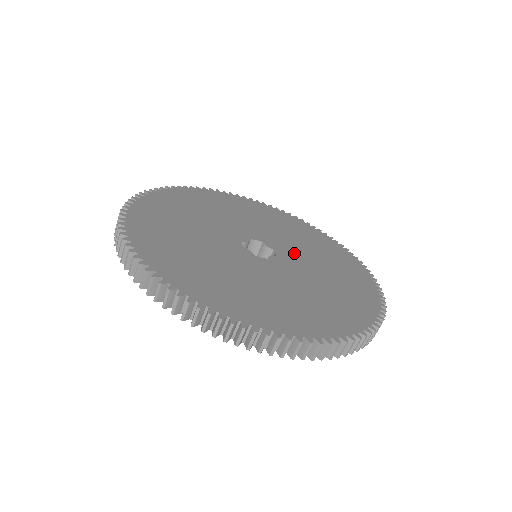
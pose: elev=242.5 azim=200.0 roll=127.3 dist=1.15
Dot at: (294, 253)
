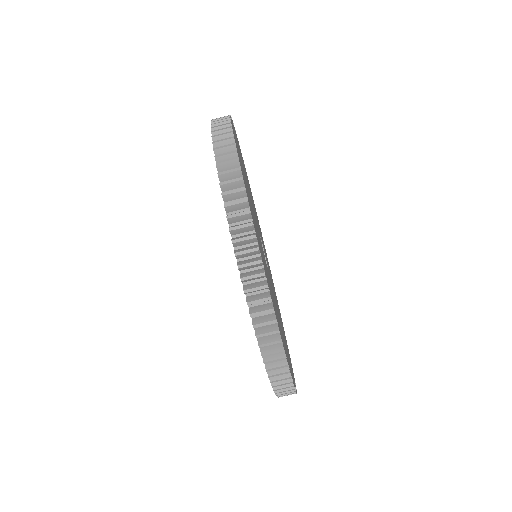
Dot at: occluded
